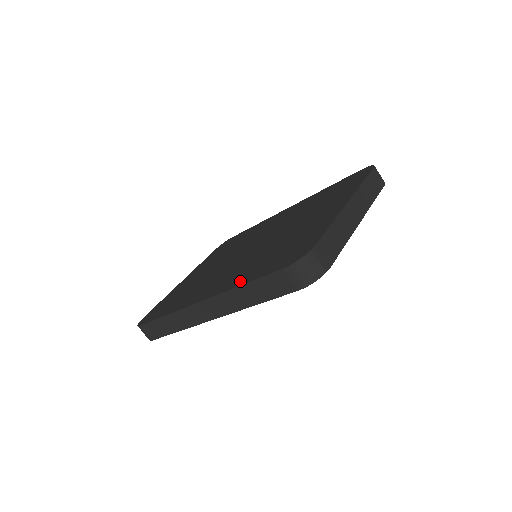
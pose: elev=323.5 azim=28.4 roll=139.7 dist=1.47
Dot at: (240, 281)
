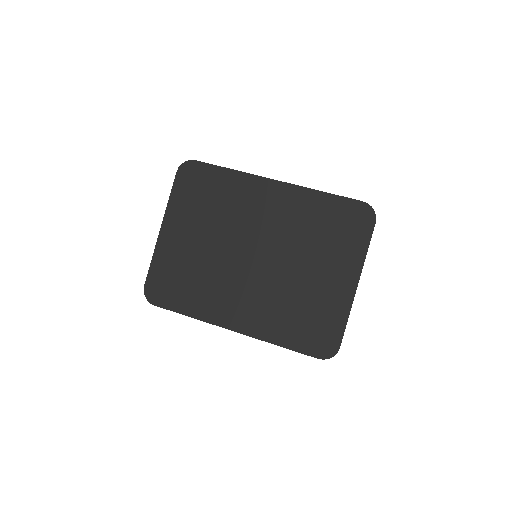
Dot at: (274, 336)
